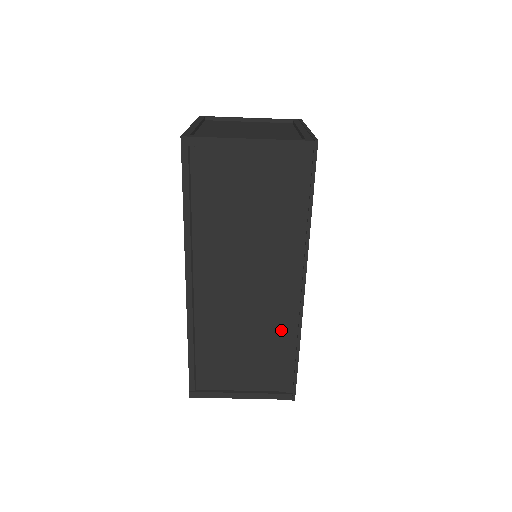
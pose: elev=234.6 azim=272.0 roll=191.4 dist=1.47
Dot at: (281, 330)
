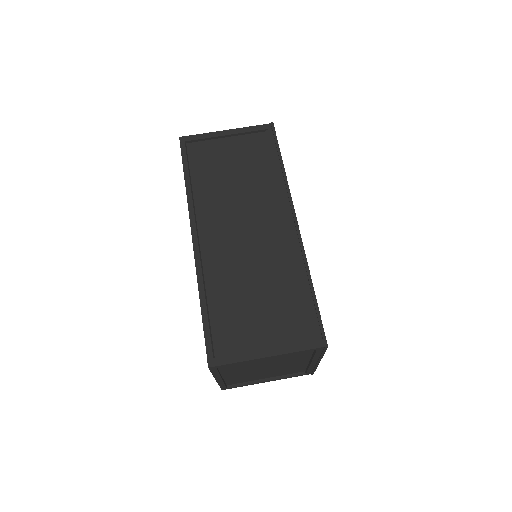
Dot at: (289, 269)
